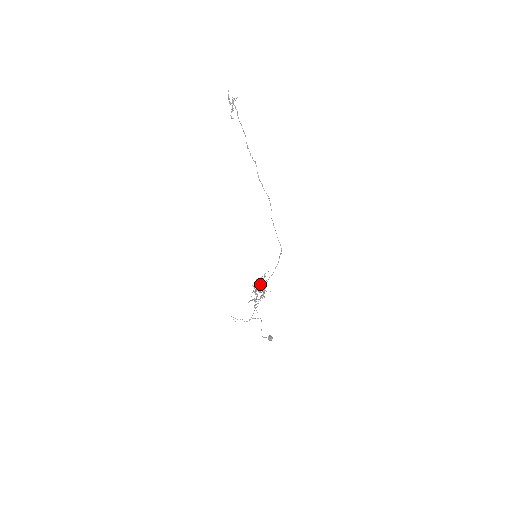
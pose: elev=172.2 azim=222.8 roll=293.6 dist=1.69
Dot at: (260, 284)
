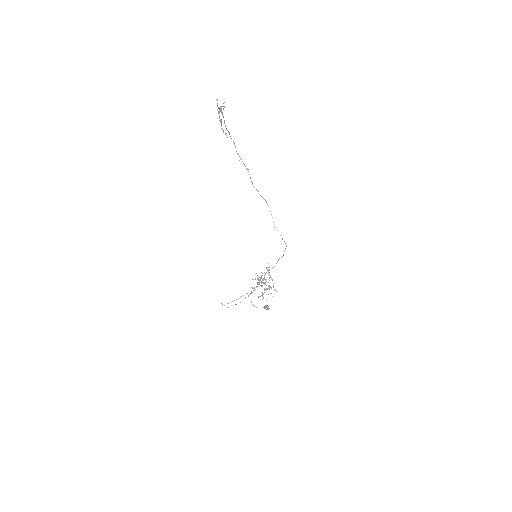
Dot at: occluded
